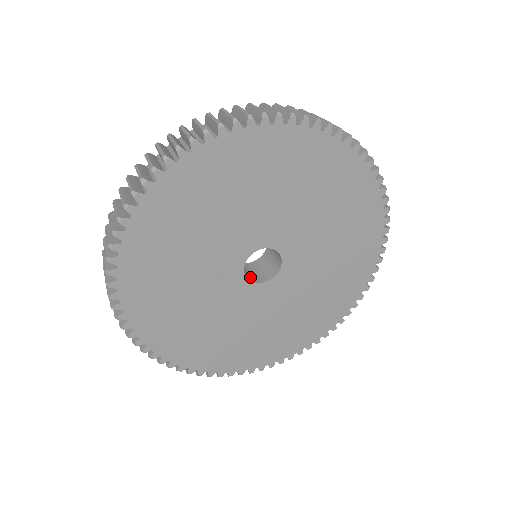
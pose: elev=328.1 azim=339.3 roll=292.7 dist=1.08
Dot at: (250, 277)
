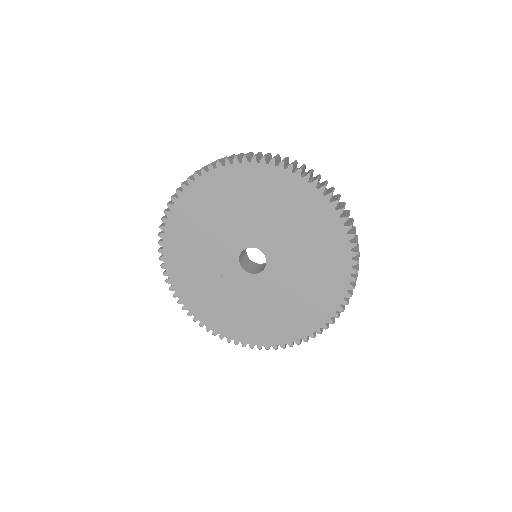
Dot at: (253, 271)
